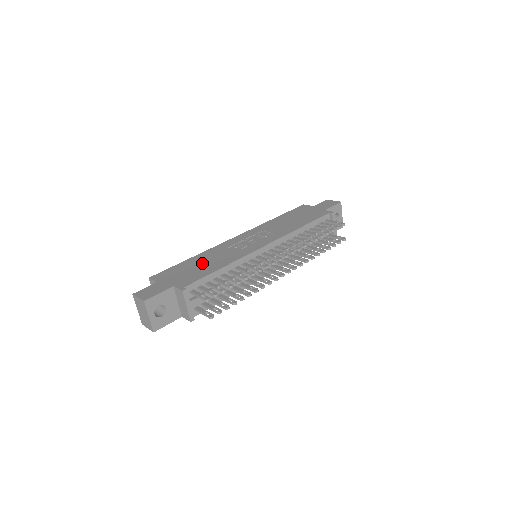
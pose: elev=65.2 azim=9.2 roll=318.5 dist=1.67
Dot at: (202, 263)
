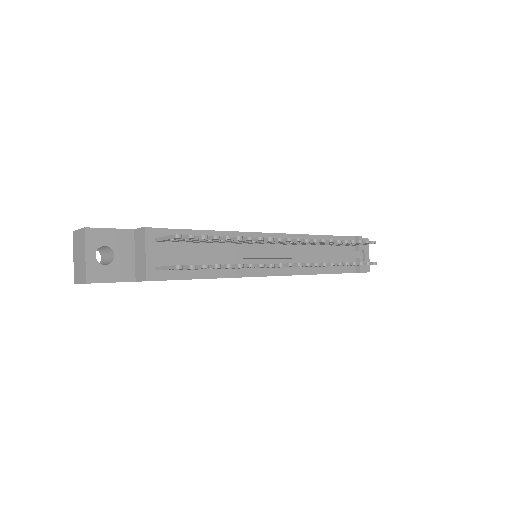
Dot at: occluded
